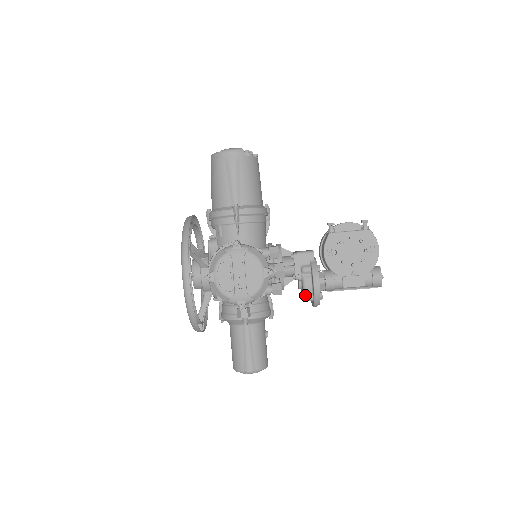
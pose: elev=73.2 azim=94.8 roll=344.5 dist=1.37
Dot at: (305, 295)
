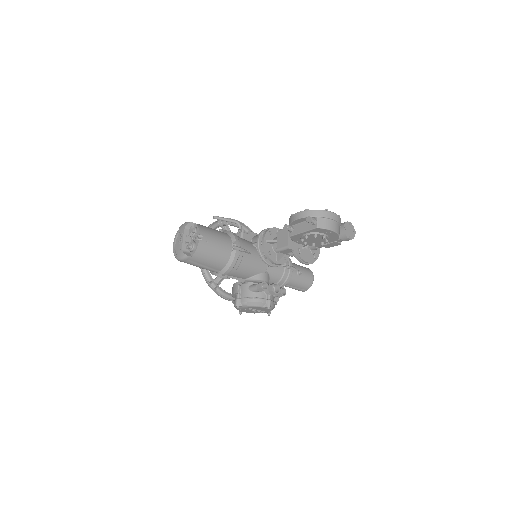
Dot at: occluded
